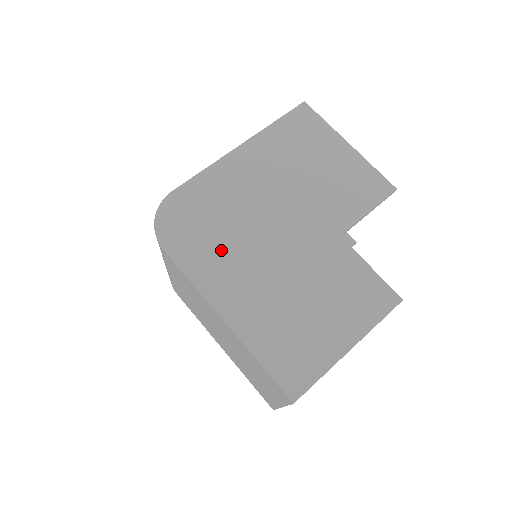
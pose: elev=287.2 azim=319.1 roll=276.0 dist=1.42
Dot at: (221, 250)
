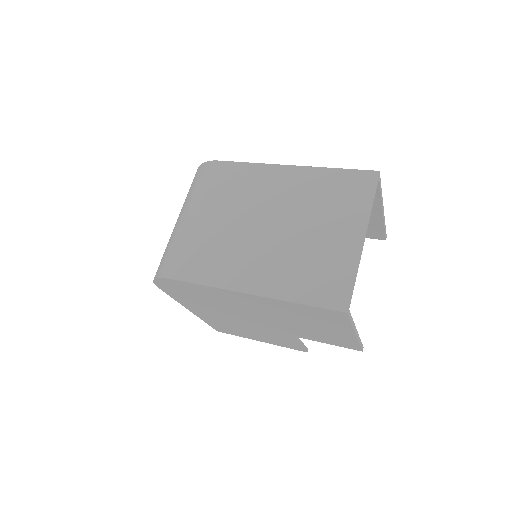
Dot at: occluded
